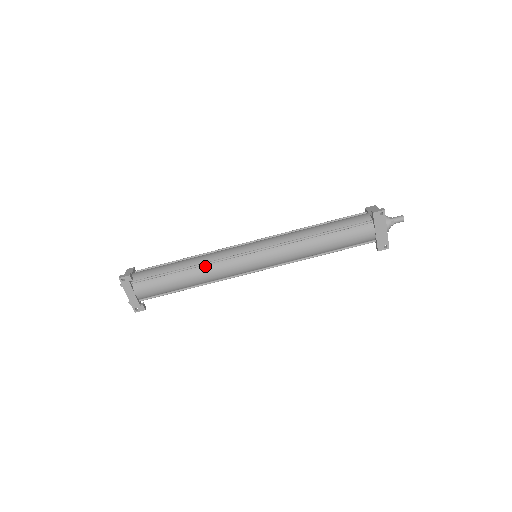
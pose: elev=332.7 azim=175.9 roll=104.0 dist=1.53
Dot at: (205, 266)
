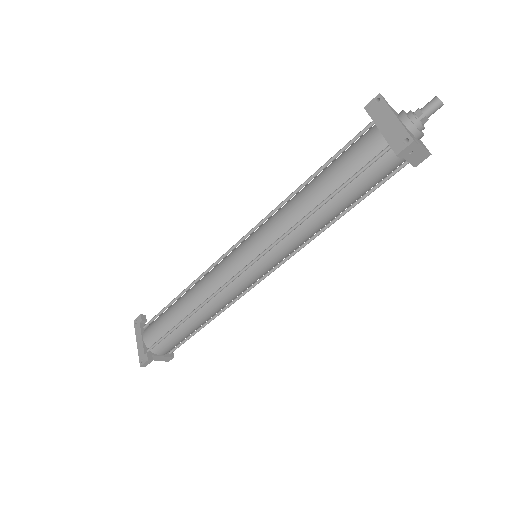
Dot at: (199, 281)
